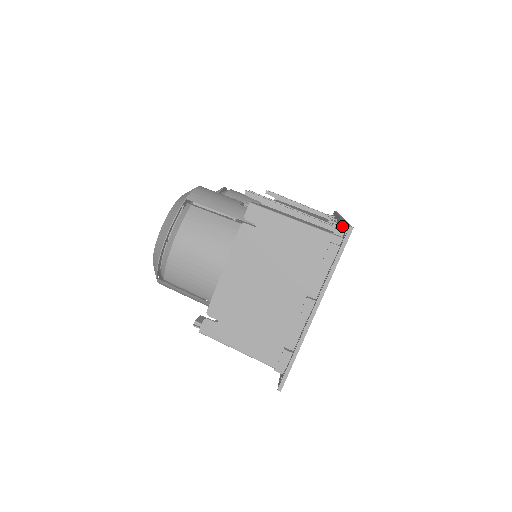
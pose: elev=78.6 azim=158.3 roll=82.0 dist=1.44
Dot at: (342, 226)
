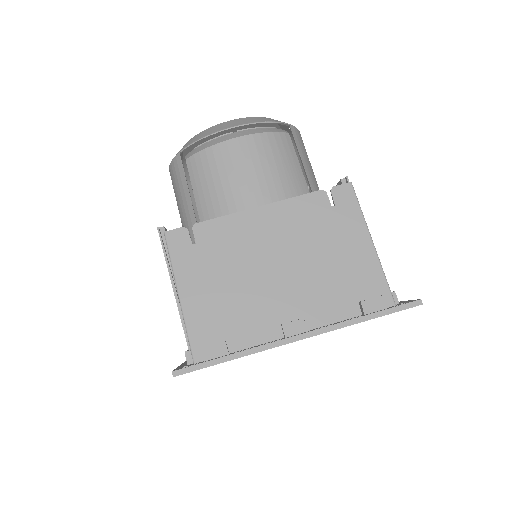
Dot at: occluded
